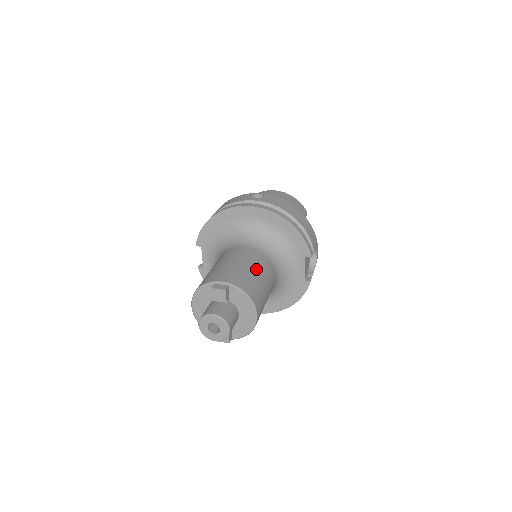
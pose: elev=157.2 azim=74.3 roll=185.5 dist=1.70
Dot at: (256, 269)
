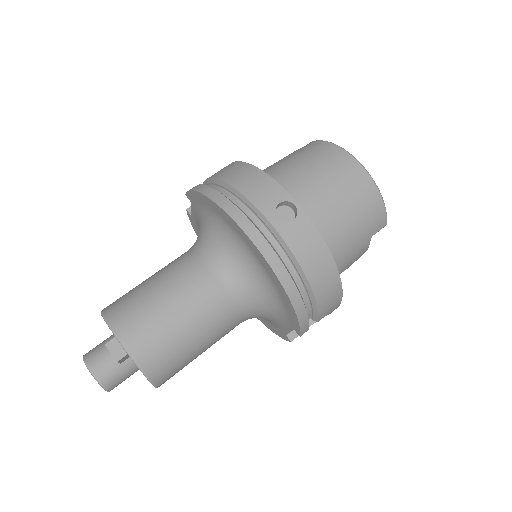
Dot at: (196, 331)
